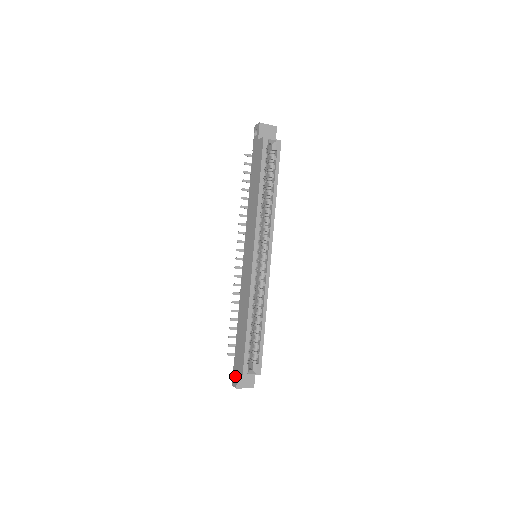
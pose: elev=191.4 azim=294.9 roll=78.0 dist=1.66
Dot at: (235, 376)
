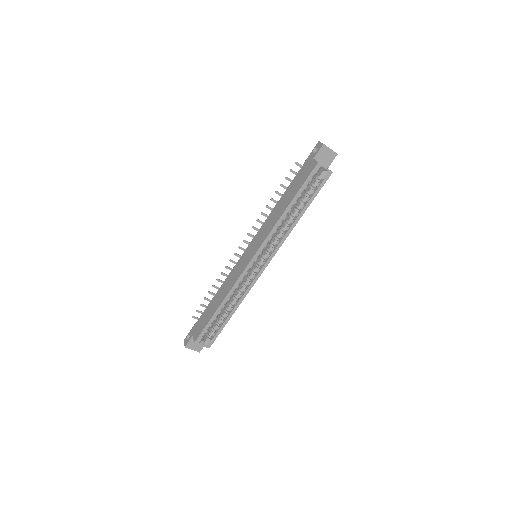
Dot at: occluded
